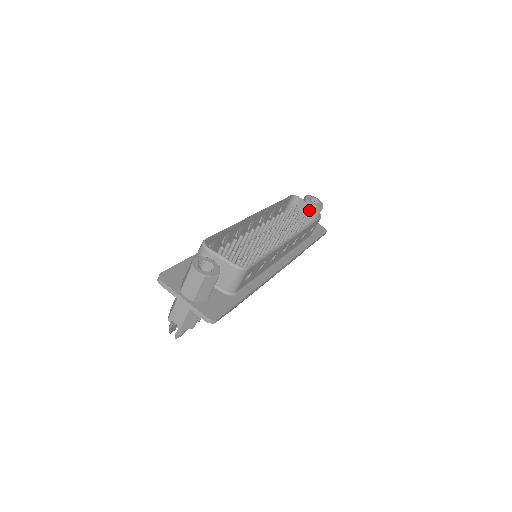
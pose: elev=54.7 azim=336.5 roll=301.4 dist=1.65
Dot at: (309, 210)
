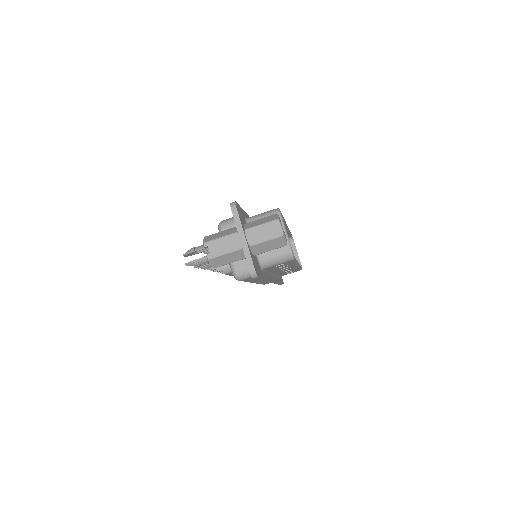
Dot at: occluded
